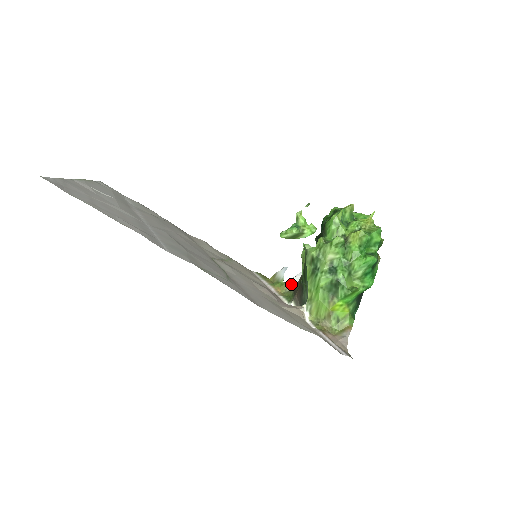
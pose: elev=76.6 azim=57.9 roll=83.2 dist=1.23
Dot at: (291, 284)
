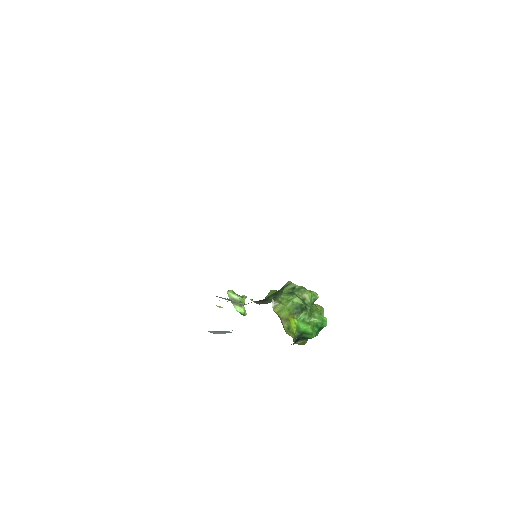
Dot at: (240, 303)
